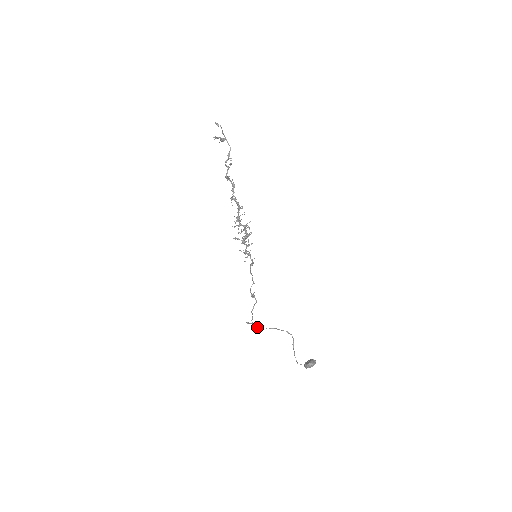
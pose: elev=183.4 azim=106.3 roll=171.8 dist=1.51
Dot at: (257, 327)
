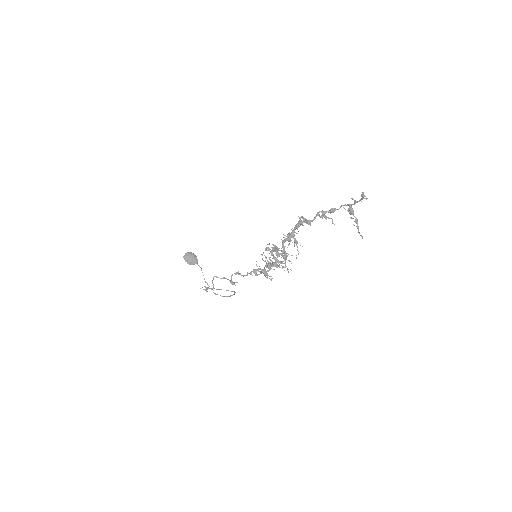
Dot at: occluded
